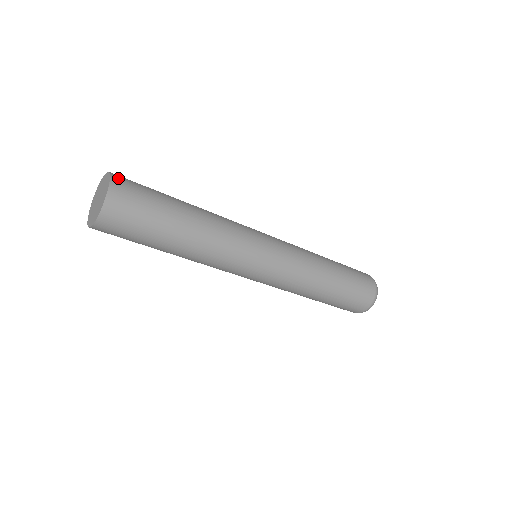
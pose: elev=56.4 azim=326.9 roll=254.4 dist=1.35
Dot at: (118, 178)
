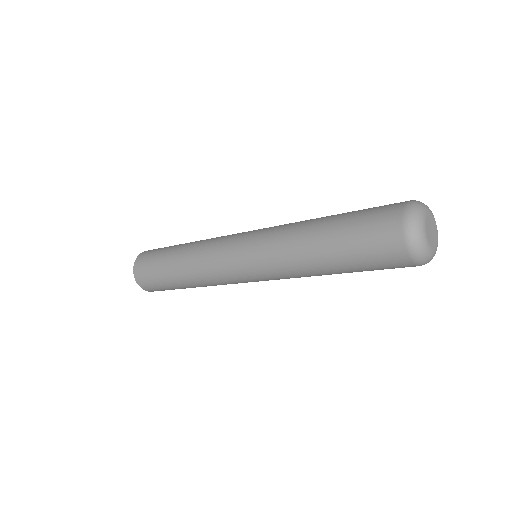
Dot at: occluded
